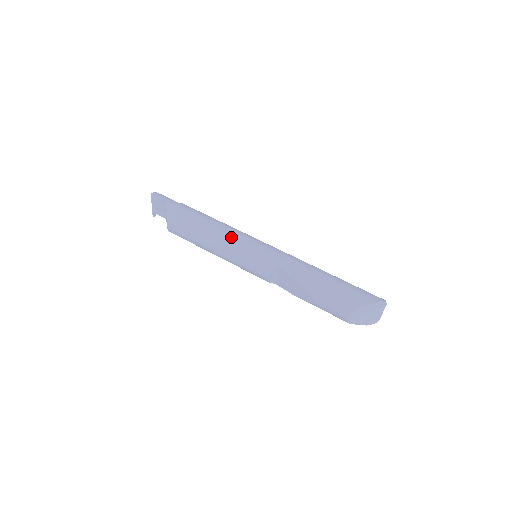
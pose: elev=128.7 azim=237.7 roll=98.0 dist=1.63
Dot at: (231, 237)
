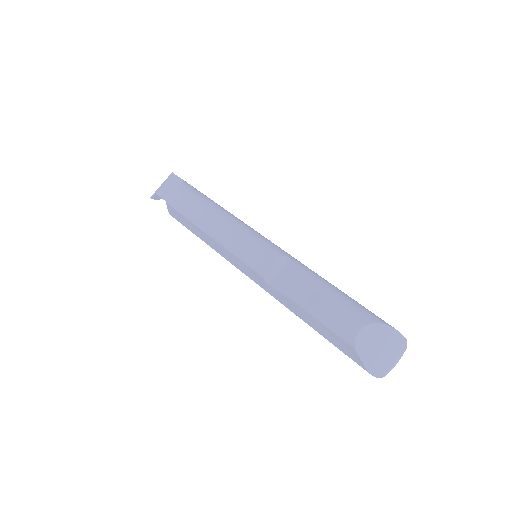
Dot at: (243, 222)
